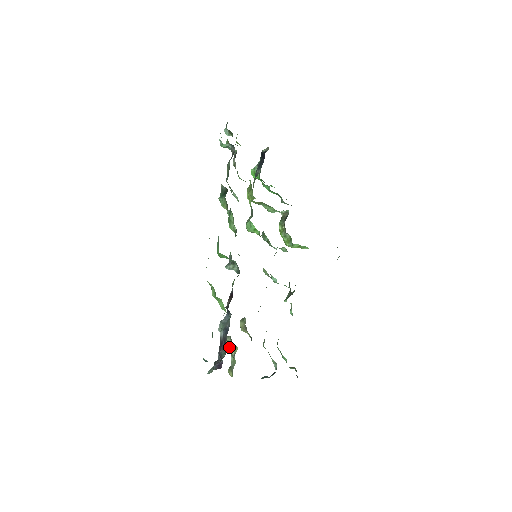
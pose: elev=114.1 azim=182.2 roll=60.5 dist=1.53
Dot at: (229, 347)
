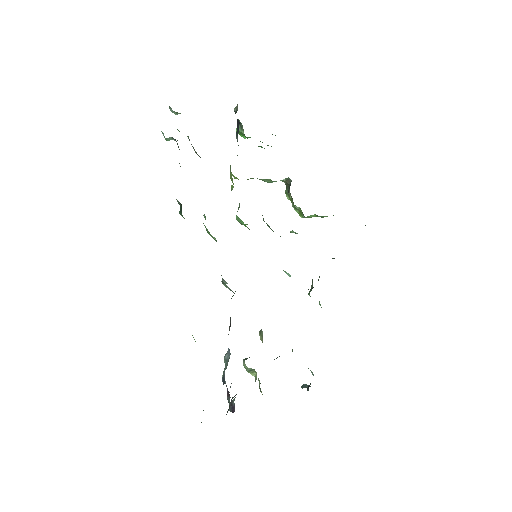
Dot at: (249, 371)
